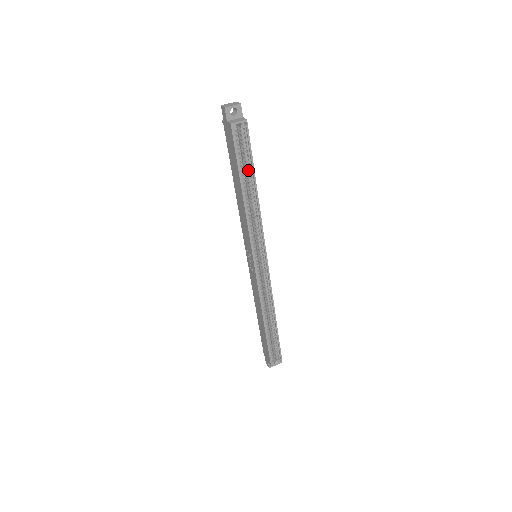
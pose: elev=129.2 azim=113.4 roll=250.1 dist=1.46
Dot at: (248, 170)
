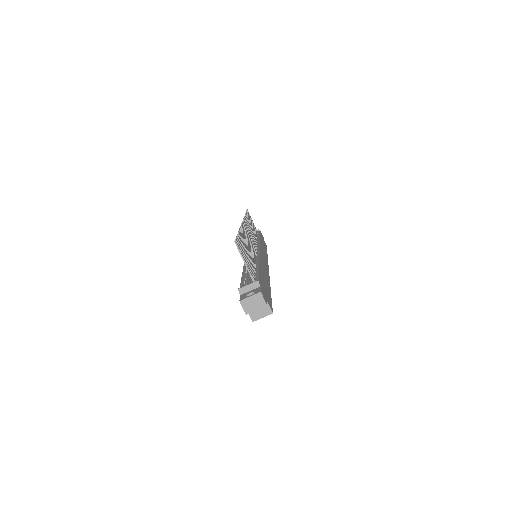
Dot at: occluded
